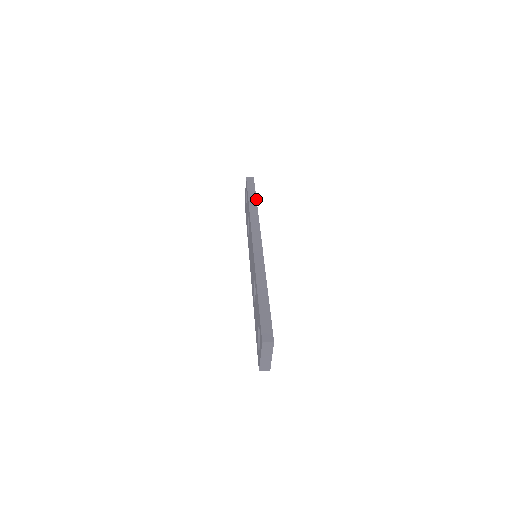
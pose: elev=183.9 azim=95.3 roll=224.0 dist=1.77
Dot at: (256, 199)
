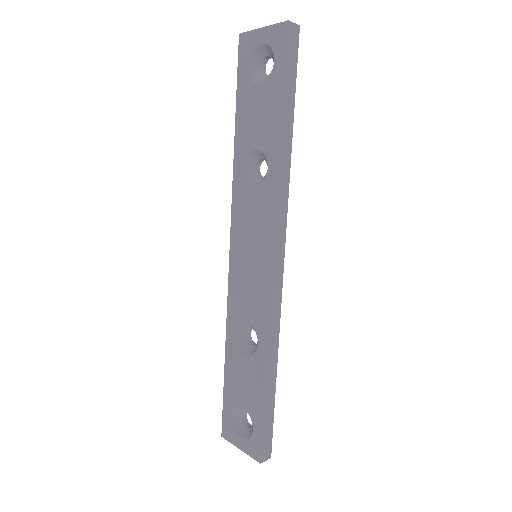
Dot at: (293, 122)
